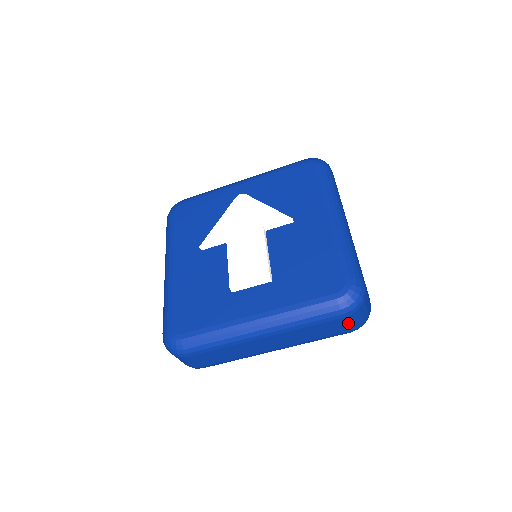
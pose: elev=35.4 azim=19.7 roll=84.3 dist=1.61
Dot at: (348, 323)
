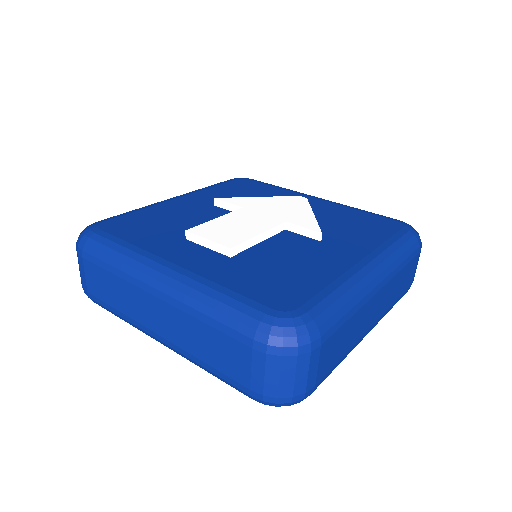
Dot at: (254, 369)
